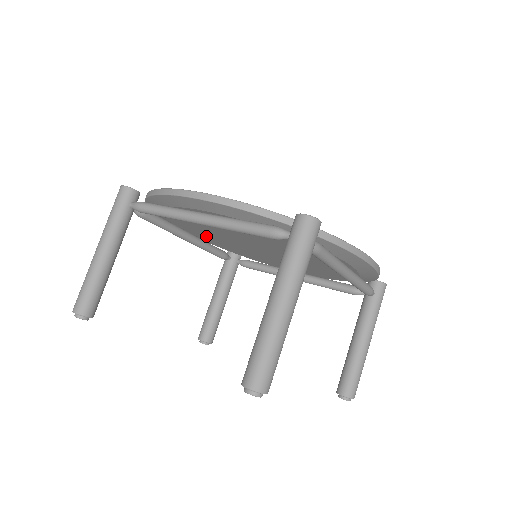
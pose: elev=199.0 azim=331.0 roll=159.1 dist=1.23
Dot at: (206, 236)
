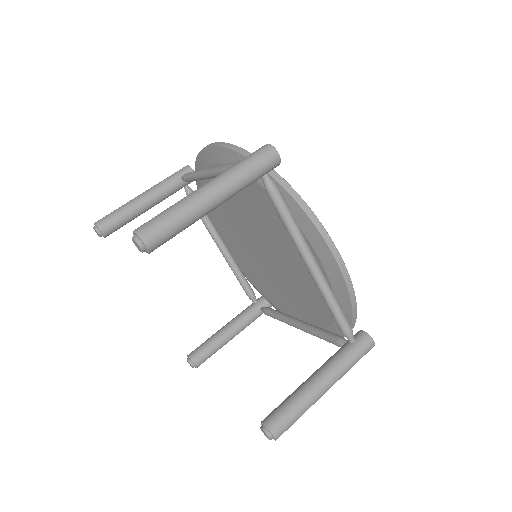
Dot at: (235, 247)
